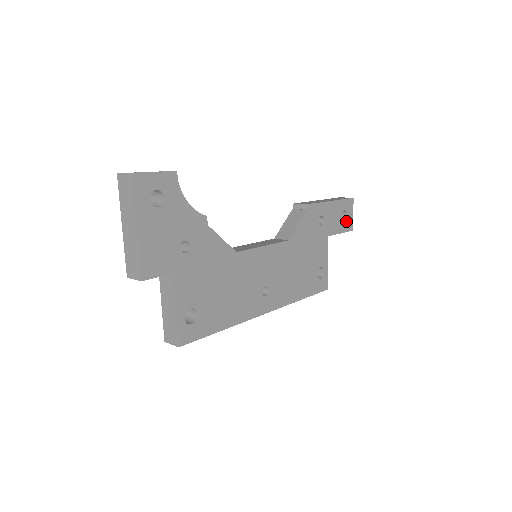
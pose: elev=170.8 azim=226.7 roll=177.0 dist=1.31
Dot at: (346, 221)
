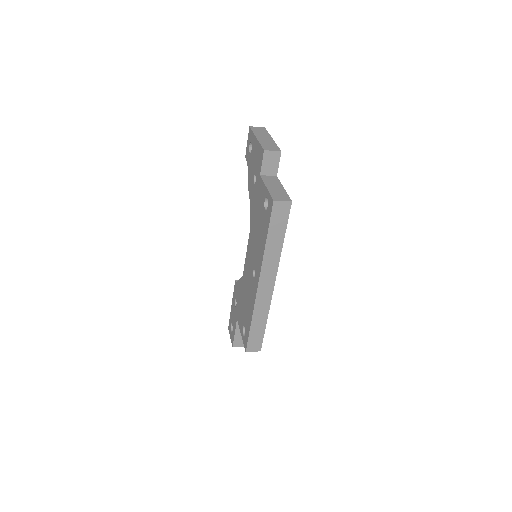
Dot at: occluded
